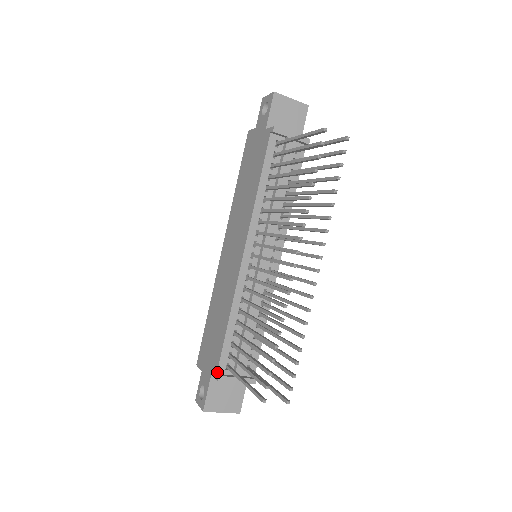
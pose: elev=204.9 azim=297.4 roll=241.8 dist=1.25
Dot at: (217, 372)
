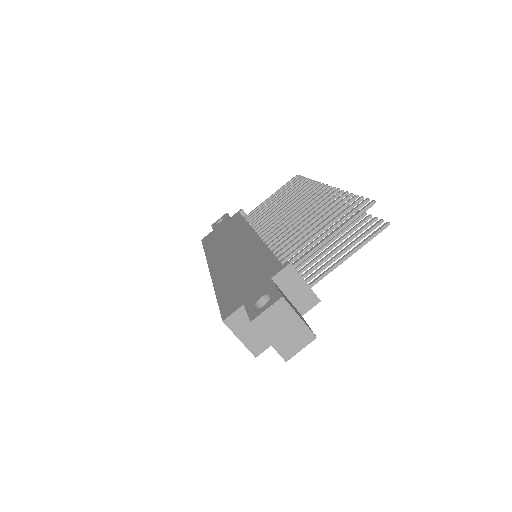
Dot at: (282, 265)
